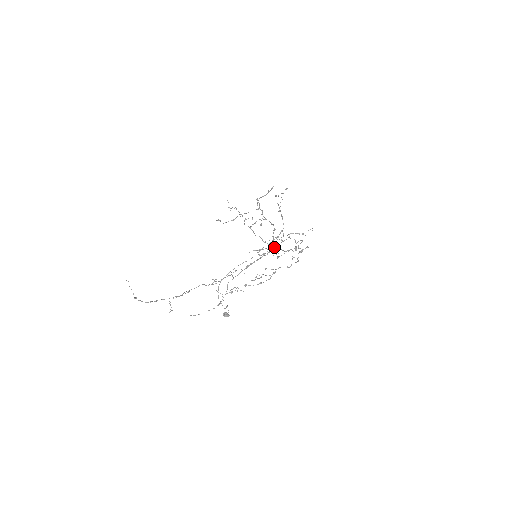
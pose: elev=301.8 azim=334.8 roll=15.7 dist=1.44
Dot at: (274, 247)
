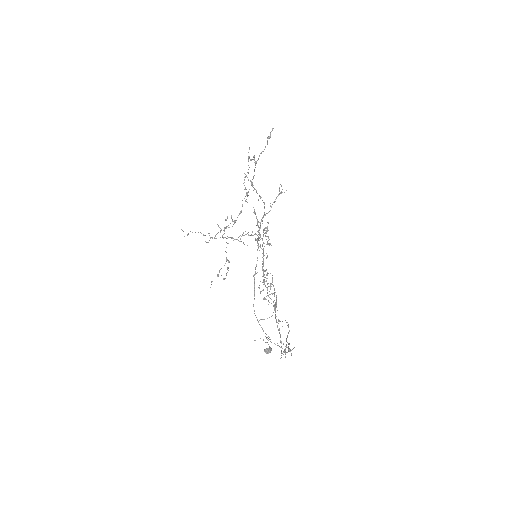
Dot at: occluded
